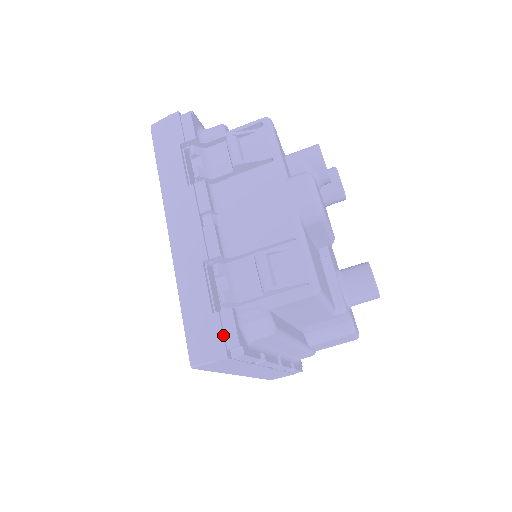
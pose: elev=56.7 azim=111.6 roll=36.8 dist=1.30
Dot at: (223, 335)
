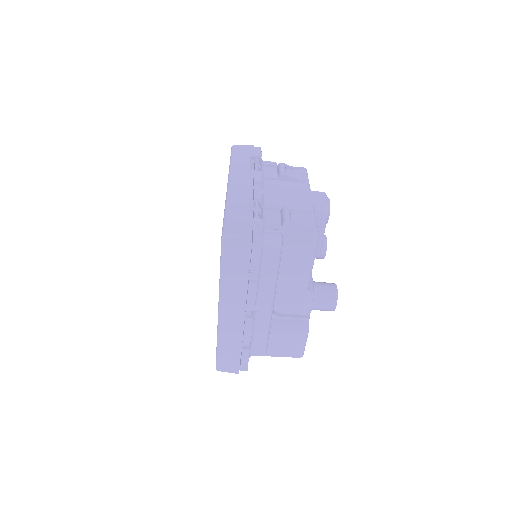
Dot at: (252, 227)
